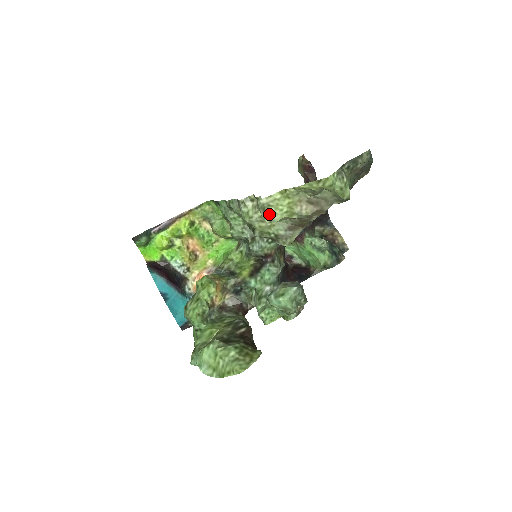
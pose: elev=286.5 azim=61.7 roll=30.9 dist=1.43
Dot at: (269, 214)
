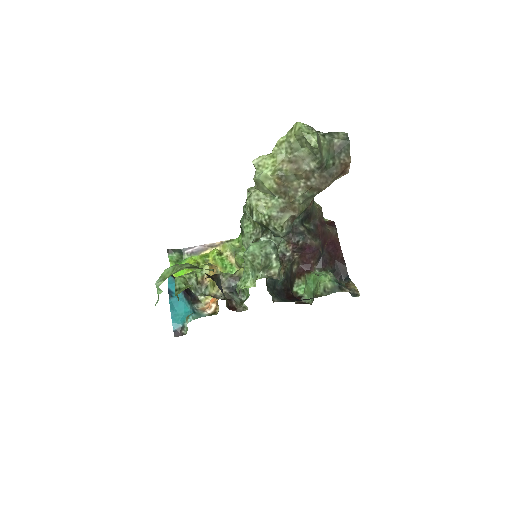
Dot at: (258, 173)
